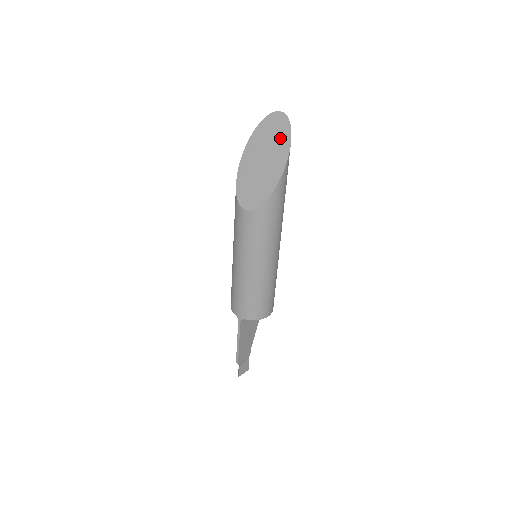
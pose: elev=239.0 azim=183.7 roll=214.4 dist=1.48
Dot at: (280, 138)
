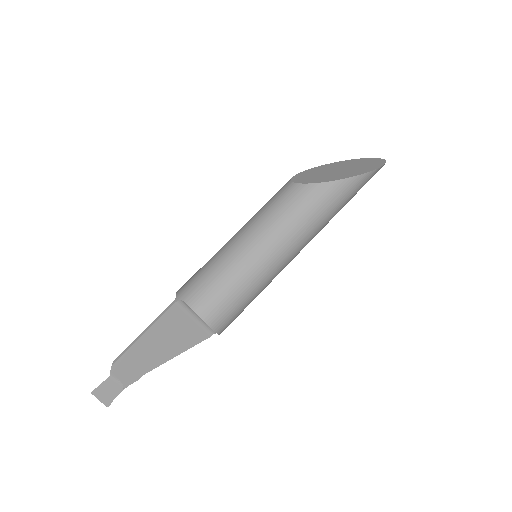
Dot at: (369, 165)
